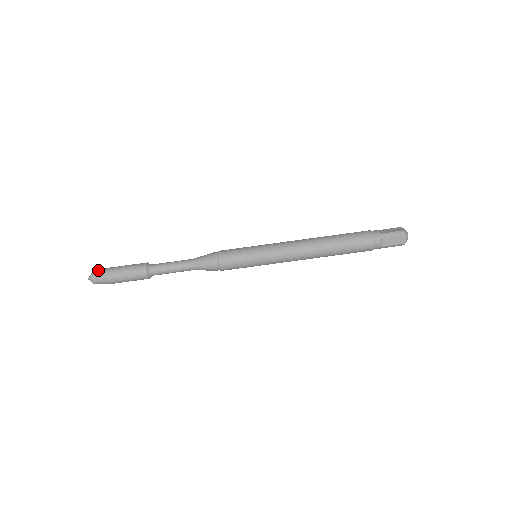
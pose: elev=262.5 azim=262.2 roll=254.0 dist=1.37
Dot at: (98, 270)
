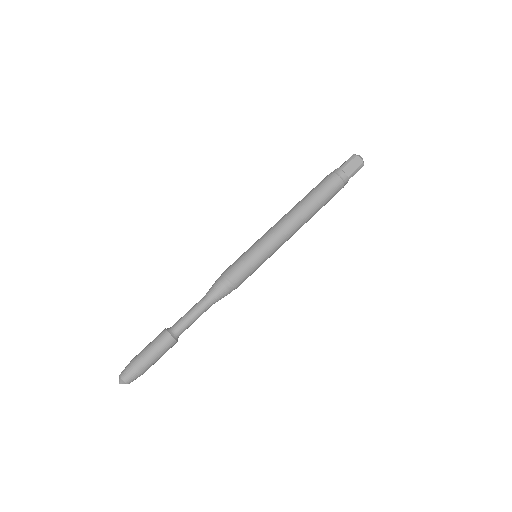
Dot at: (124, 369)
